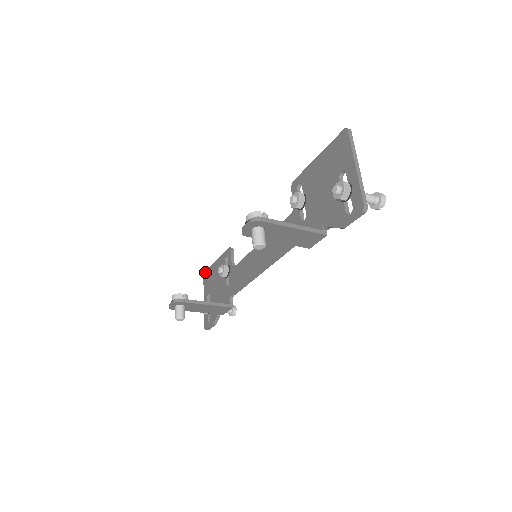
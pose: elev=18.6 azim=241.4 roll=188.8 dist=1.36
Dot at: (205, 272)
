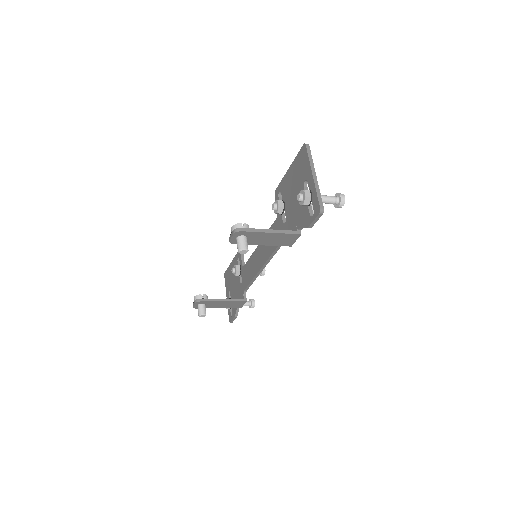
Dot at: (225, 273)
